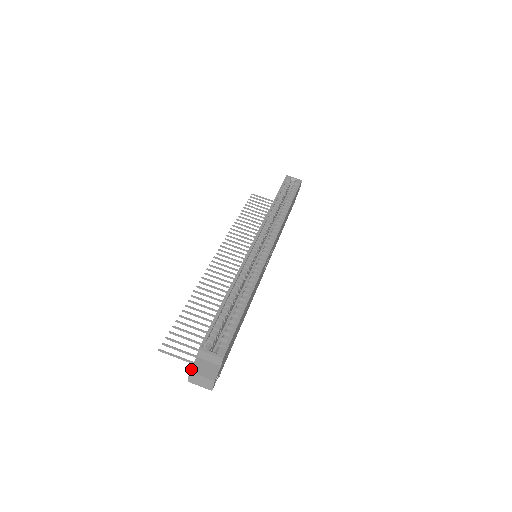
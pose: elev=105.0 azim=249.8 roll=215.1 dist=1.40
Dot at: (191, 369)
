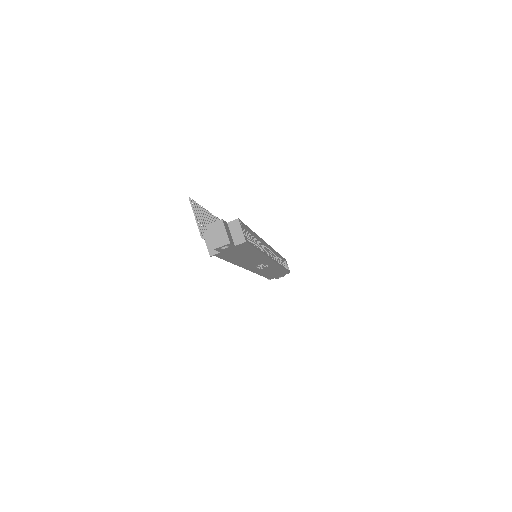
Dot at: (223, 220)
